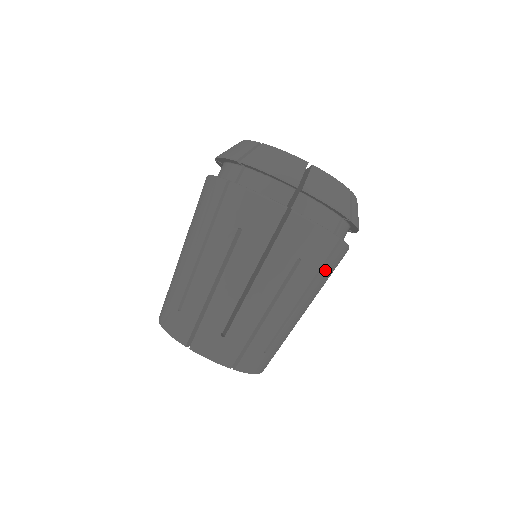
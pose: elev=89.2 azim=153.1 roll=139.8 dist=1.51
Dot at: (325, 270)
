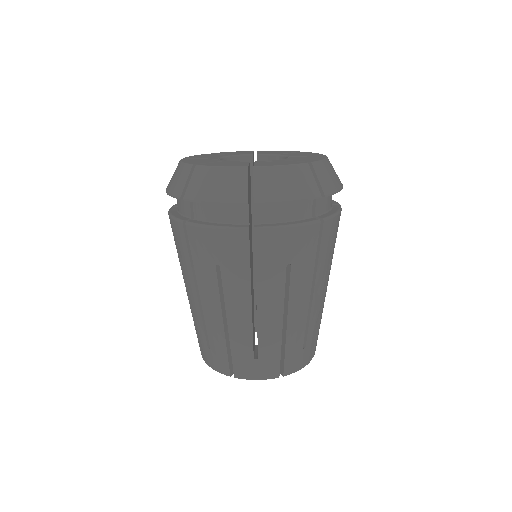
Dot at: occluded
